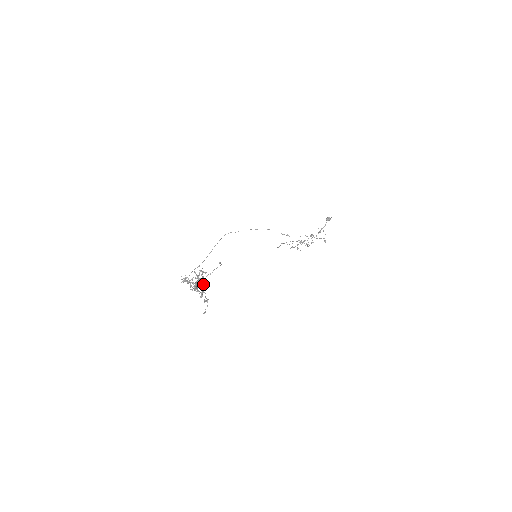
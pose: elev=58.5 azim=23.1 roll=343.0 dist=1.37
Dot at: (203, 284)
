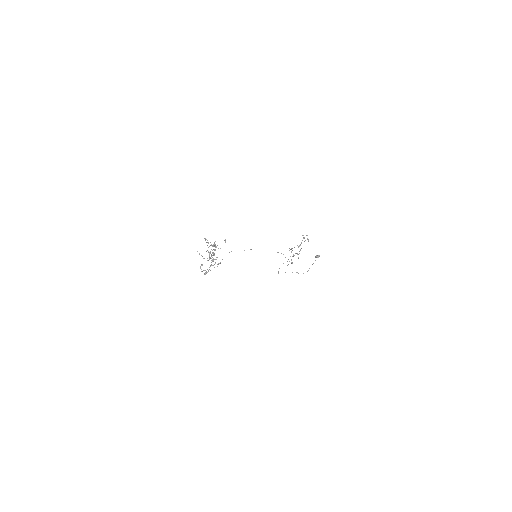
Dot at: (213, 244)
